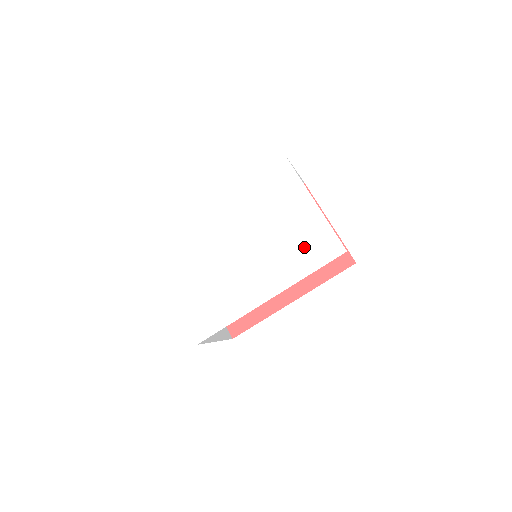
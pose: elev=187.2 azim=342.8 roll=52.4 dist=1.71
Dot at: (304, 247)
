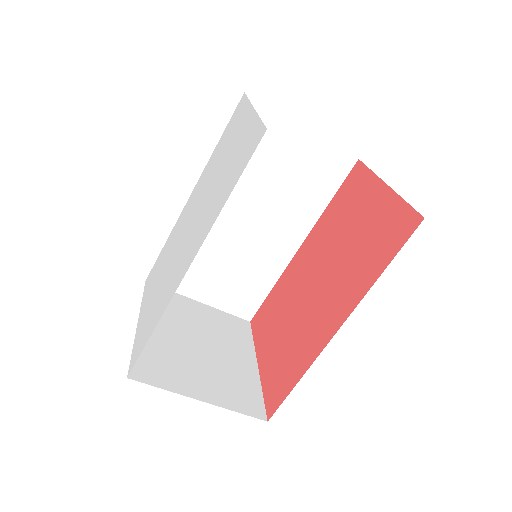
Dot at: (232, 170)
